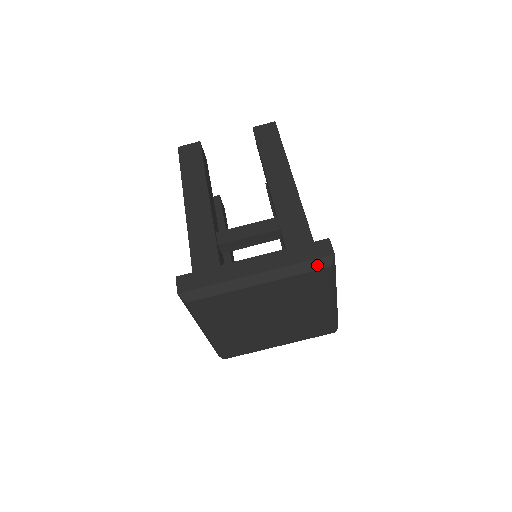
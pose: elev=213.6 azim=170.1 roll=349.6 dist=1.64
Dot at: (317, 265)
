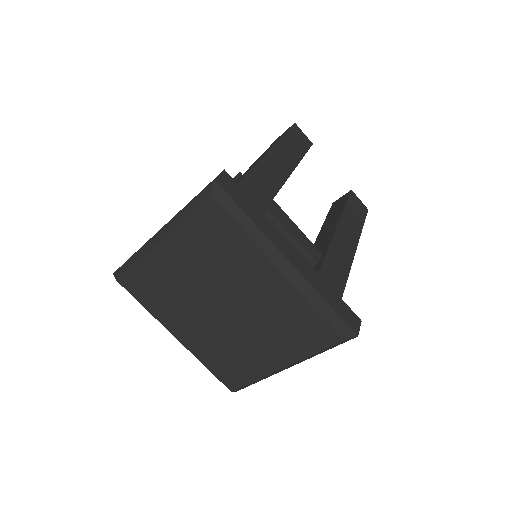
Dot at: (200, 199)
